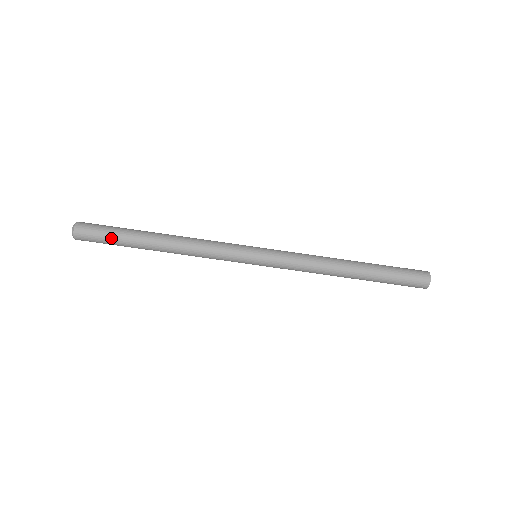
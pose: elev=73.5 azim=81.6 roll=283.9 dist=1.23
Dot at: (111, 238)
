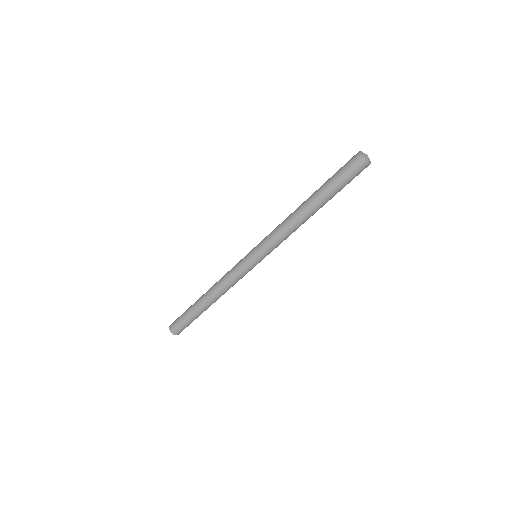
Dot at: (187, 320)
